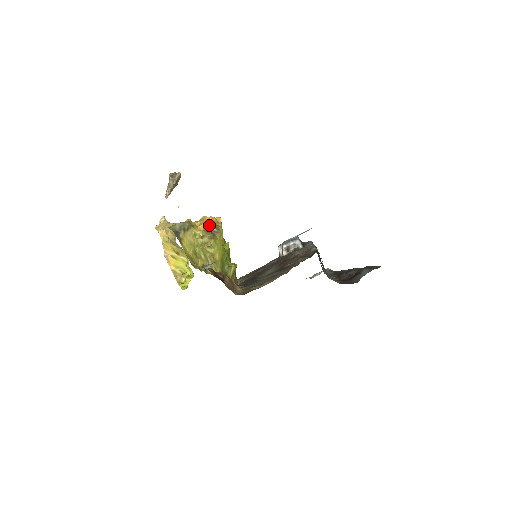
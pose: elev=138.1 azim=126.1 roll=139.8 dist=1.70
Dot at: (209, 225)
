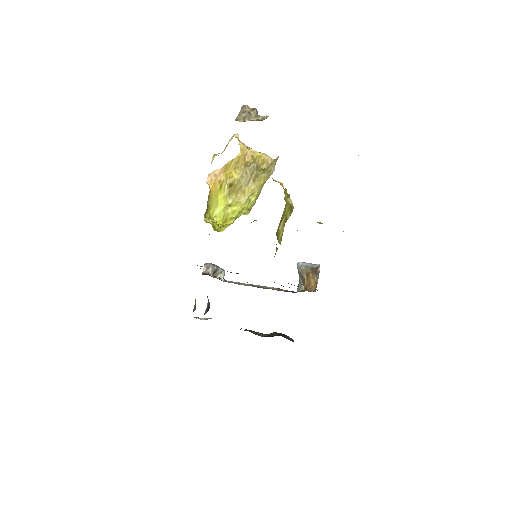
Dot at: (284, 190)
